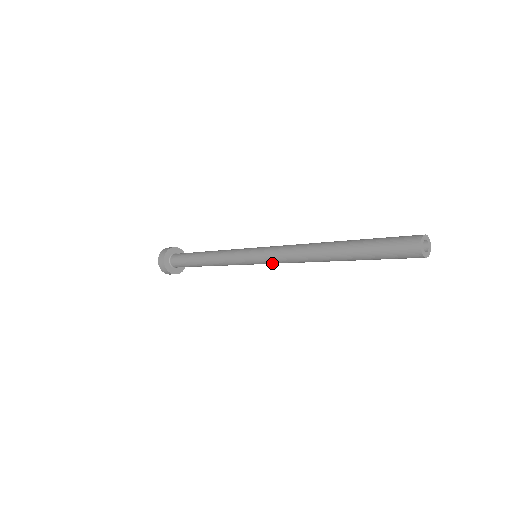
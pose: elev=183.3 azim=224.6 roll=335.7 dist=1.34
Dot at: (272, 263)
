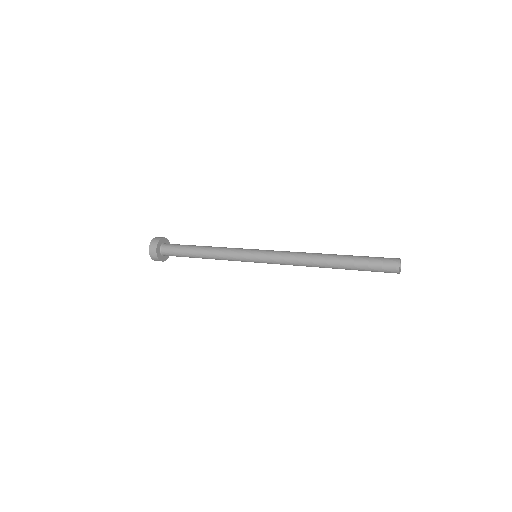
Dot at: occluded
